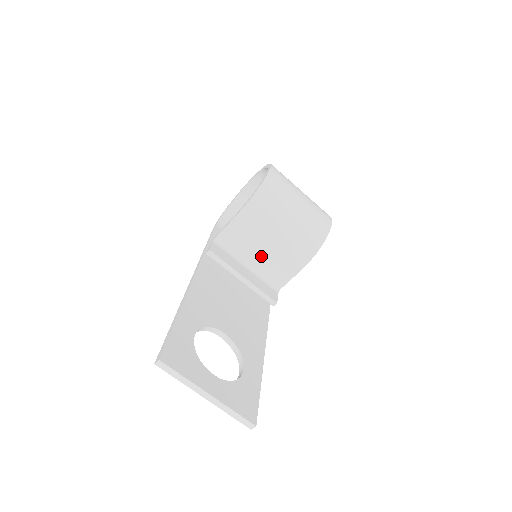
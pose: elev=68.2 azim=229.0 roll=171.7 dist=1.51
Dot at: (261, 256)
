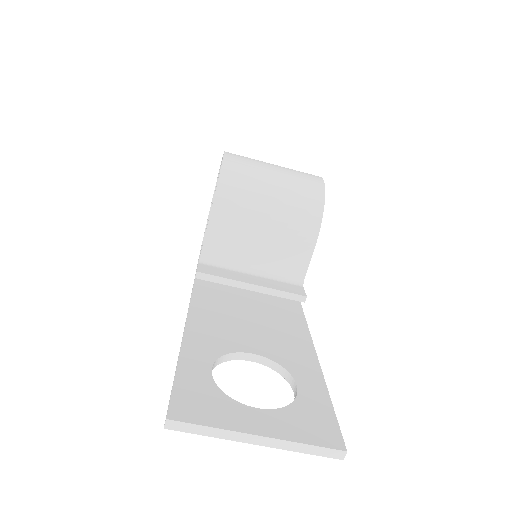
Dot at: (261, 253)
